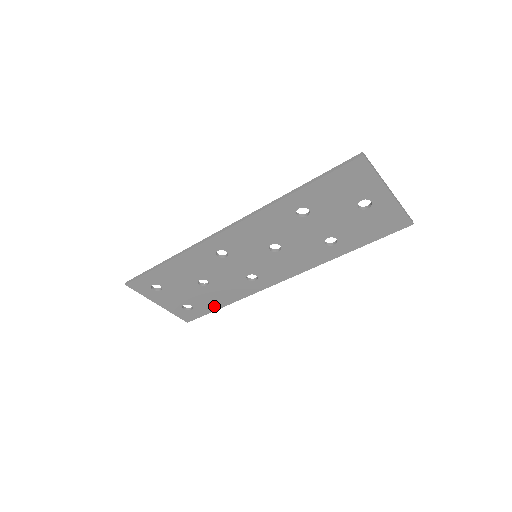
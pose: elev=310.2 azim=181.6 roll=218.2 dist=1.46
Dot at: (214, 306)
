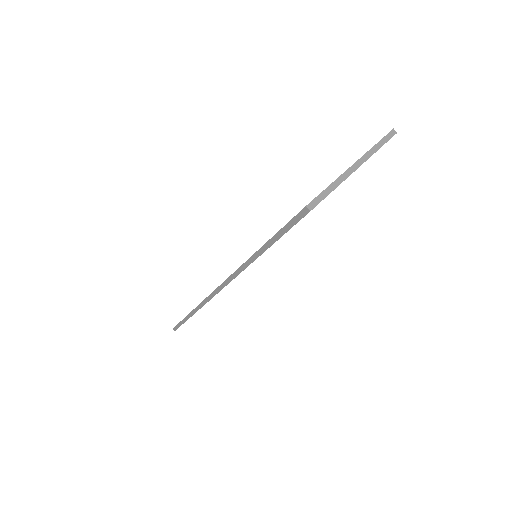
Dot at: occluded
